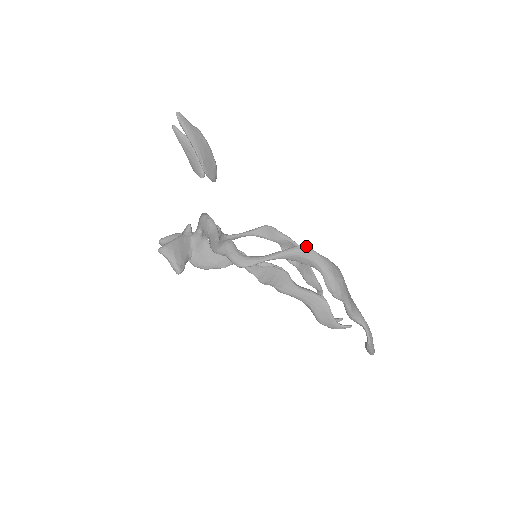
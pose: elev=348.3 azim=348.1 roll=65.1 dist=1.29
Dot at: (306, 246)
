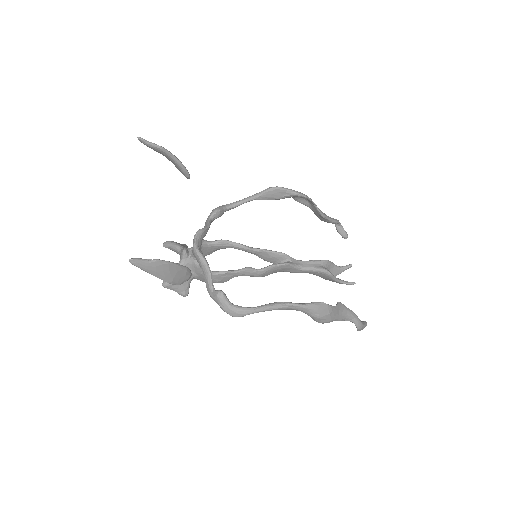
Dot at: (291, 304)
